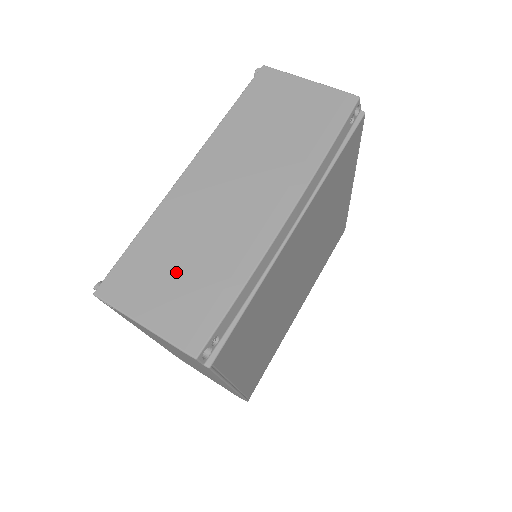
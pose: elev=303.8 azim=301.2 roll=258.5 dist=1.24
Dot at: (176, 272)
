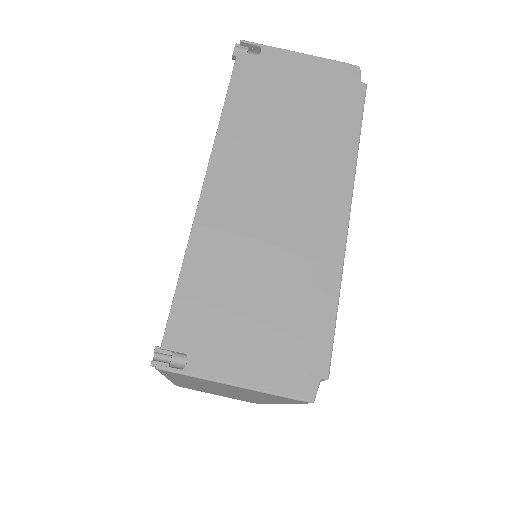
Dot at: occluded
